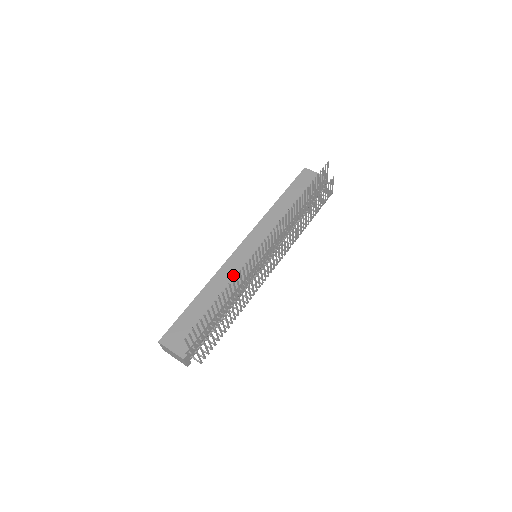
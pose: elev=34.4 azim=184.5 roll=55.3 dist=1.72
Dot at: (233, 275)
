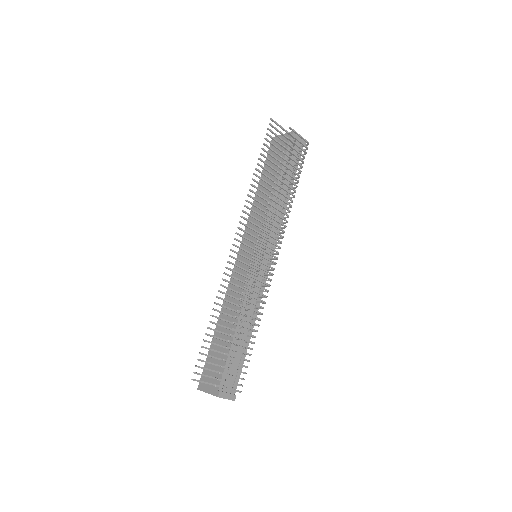
Dot at: (238, 288)
